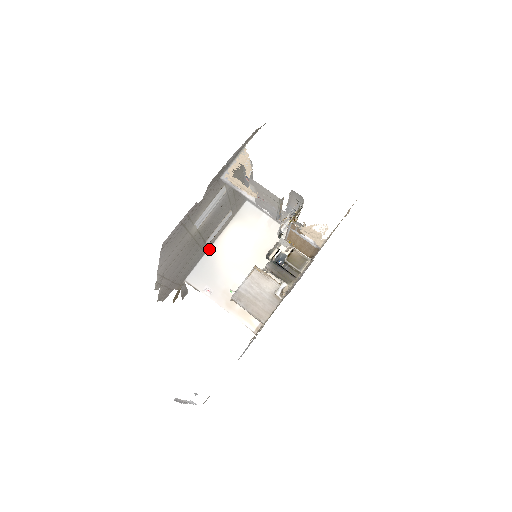
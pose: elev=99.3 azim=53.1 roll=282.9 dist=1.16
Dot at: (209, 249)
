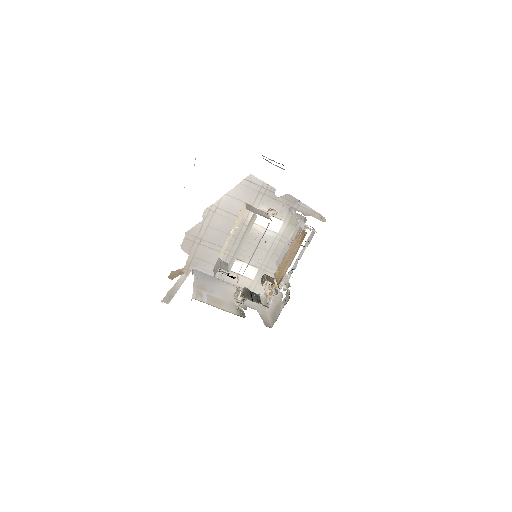
Dot at: (221, 279)
